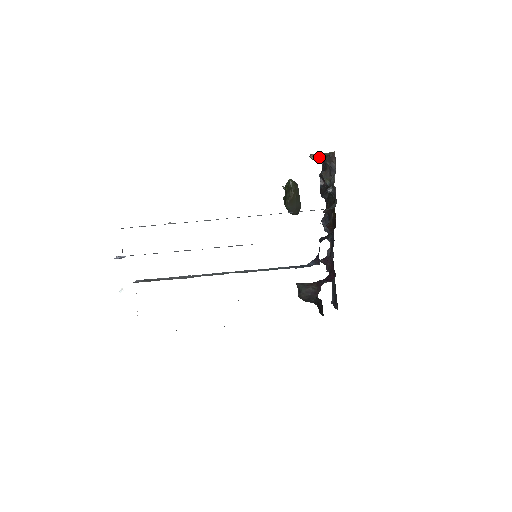
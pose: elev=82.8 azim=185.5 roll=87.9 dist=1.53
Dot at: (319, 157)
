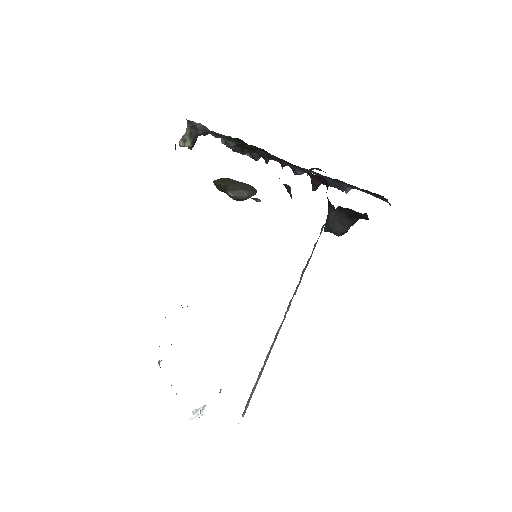
Dot at: (188, 138)
